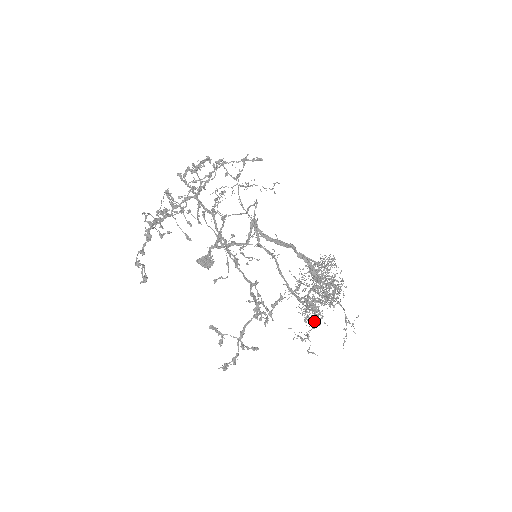
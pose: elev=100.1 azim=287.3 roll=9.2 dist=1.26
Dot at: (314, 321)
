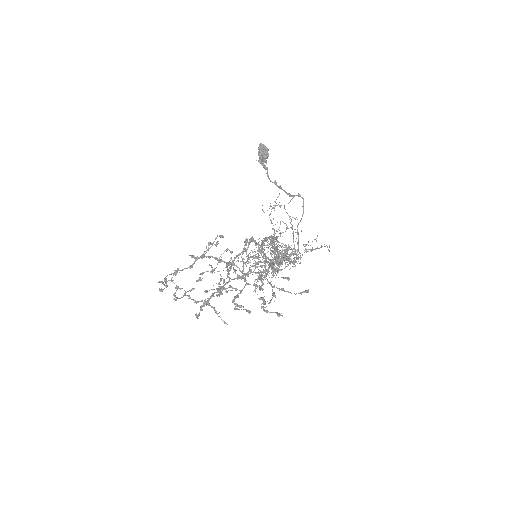
Dot at: occluded
